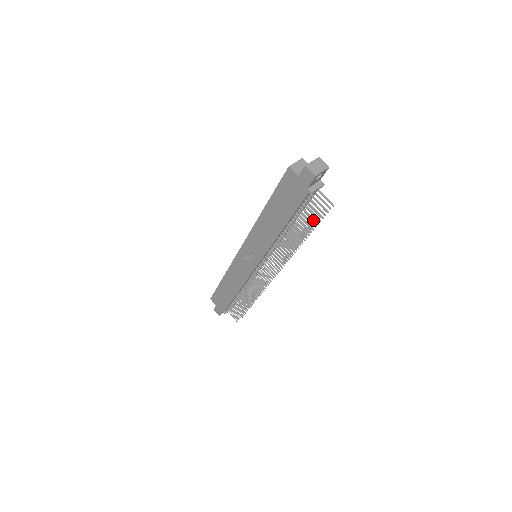
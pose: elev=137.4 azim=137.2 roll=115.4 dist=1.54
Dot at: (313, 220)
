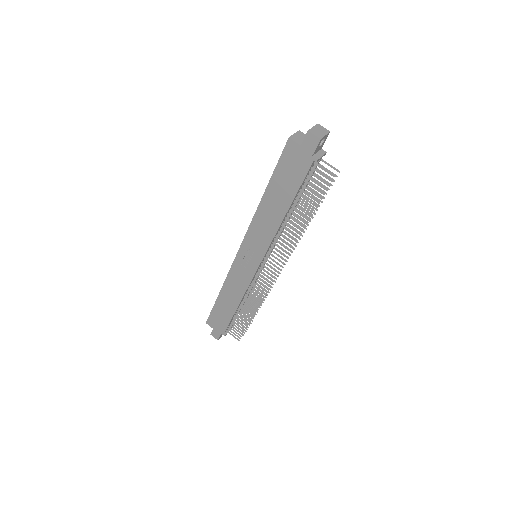
Dot at: (321, 192)
